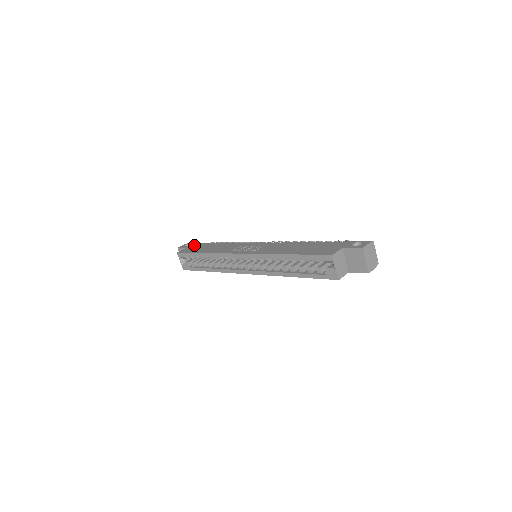
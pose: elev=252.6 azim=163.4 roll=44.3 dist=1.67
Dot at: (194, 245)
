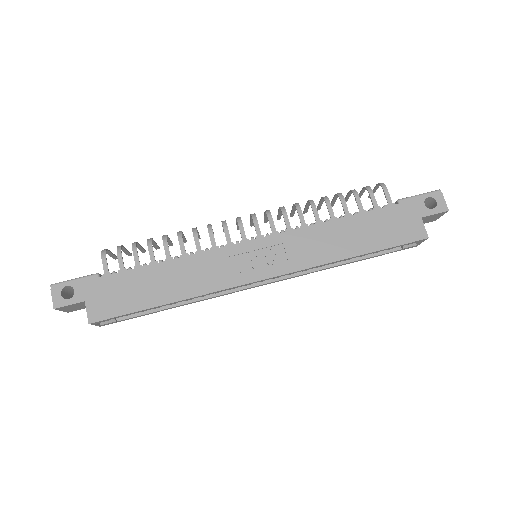
Dot at: (94, 288)
